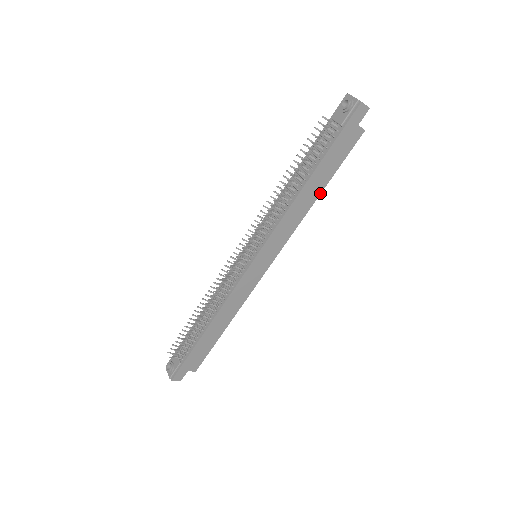
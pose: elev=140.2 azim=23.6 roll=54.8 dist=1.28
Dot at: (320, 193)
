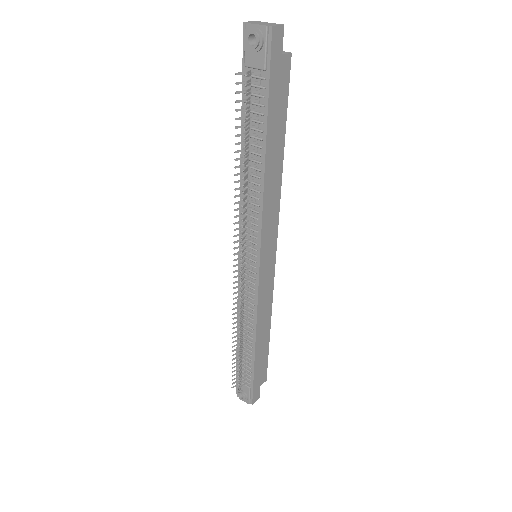
Dot at: (283, 154)
